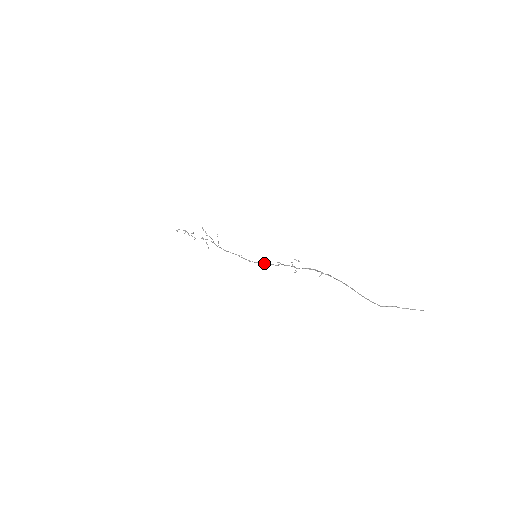
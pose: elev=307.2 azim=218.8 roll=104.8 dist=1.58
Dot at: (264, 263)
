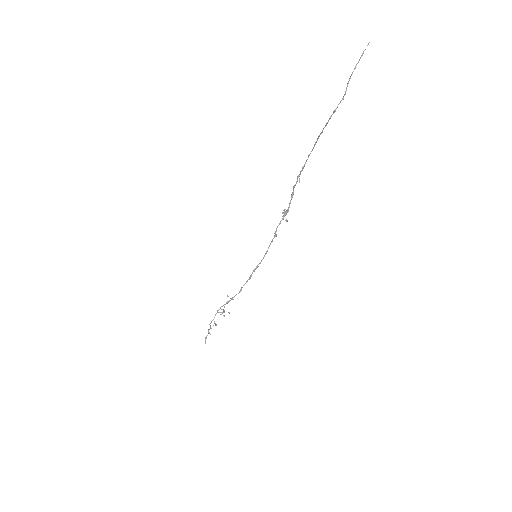
Dot at: (266, 251)
